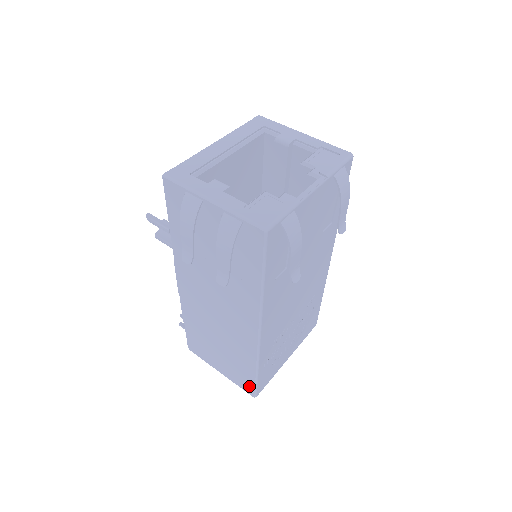
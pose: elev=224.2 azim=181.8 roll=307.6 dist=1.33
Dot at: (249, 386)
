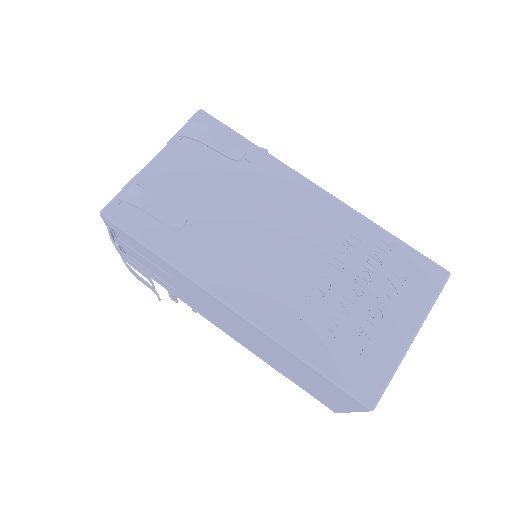
Dot at: (347, 396)
